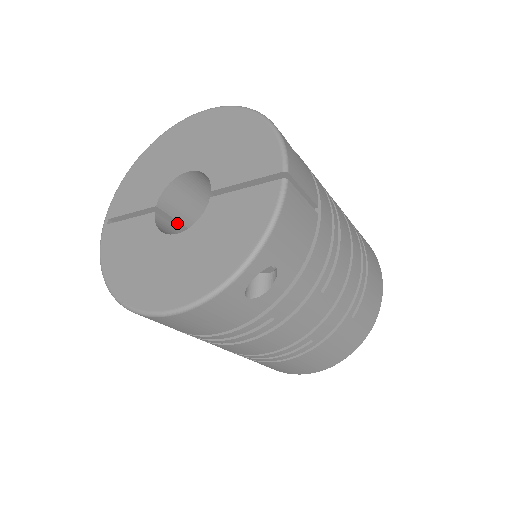
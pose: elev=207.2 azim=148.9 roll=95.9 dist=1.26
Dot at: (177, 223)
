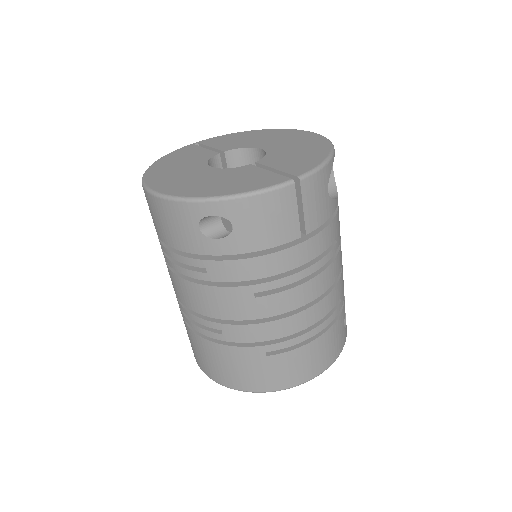
Dot at: occluded
